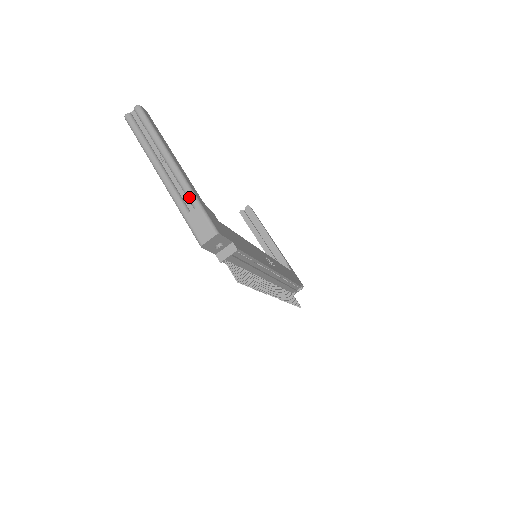
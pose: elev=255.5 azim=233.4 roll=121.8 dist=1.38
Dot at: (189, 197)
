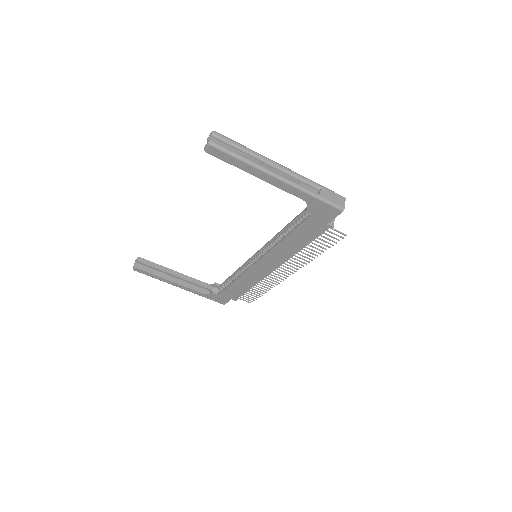
Dot at: (311, 183)
